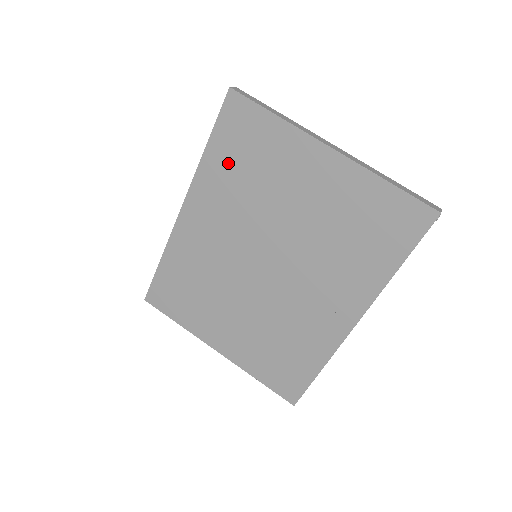
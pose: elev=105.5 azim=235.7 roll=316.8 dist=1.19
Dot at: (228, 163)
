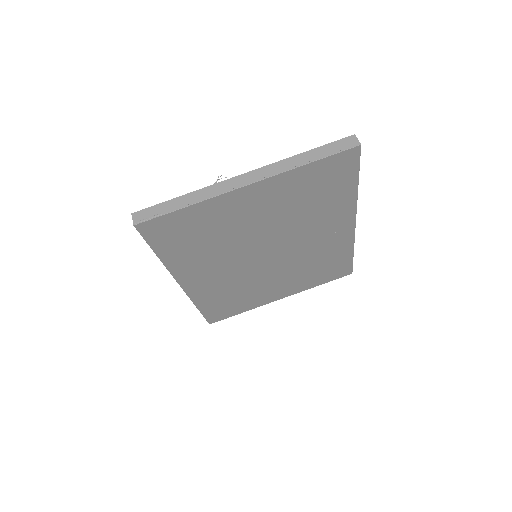
Dot at: (184, 249)
